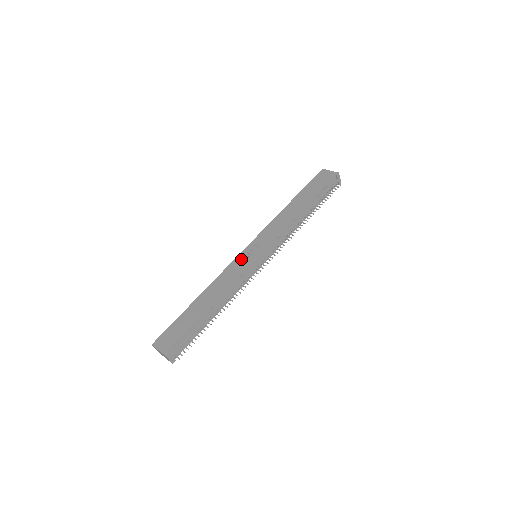
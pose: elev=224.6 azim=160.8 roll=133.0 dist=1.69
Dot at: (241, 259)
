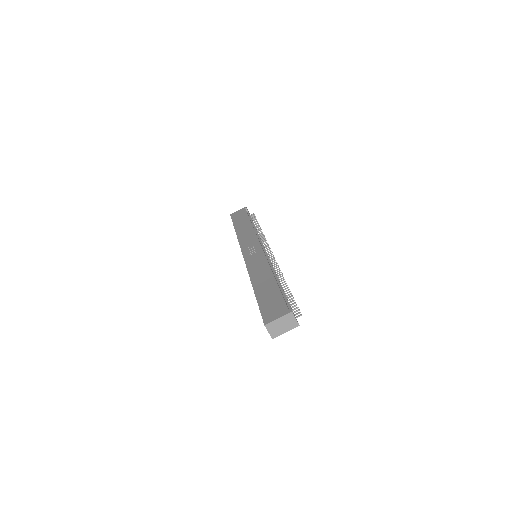
Dot at: (251, 257)
